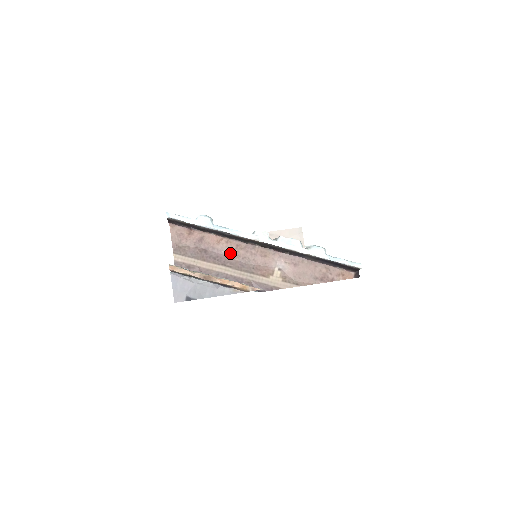
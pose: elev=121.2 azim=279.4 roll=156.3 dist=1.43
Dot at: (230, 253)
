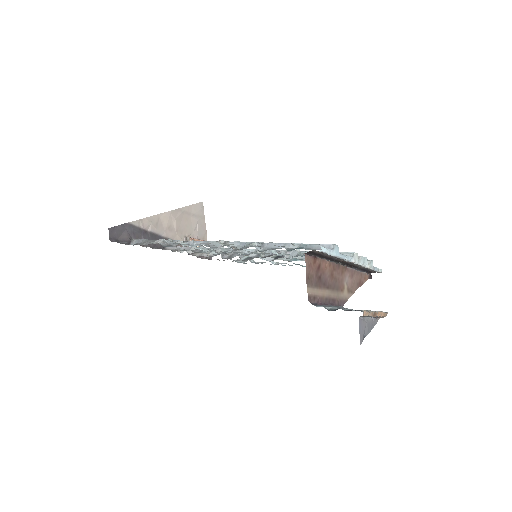
Dot at: (330, 276)
